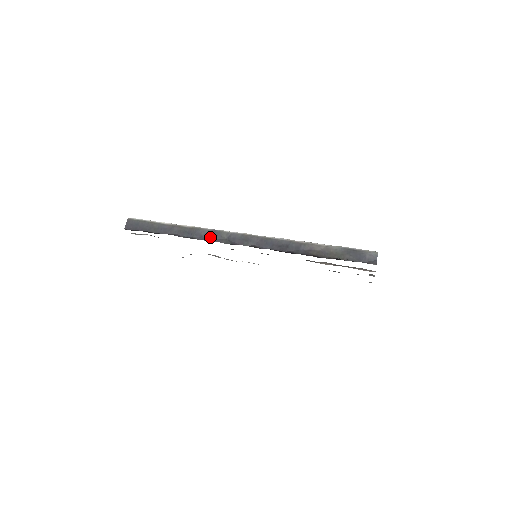
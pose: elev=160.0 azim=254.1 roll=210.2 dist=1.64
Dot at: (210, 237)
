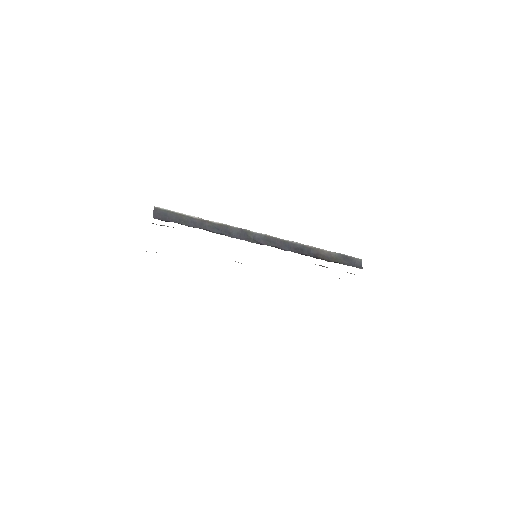
Dot at: (238, 235)
